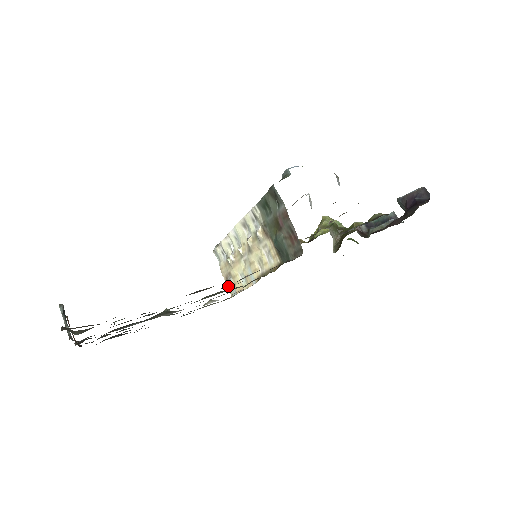
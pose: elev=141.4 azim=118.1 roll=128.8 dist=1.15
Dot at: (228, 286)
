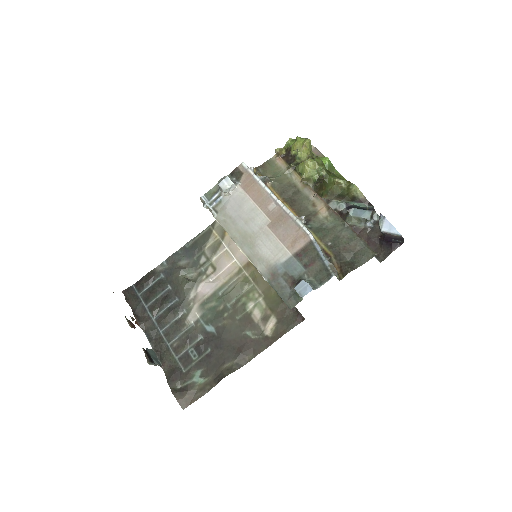
Dot at: occluded
